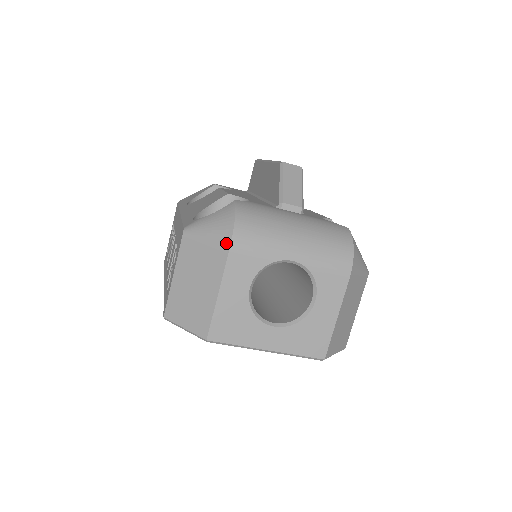
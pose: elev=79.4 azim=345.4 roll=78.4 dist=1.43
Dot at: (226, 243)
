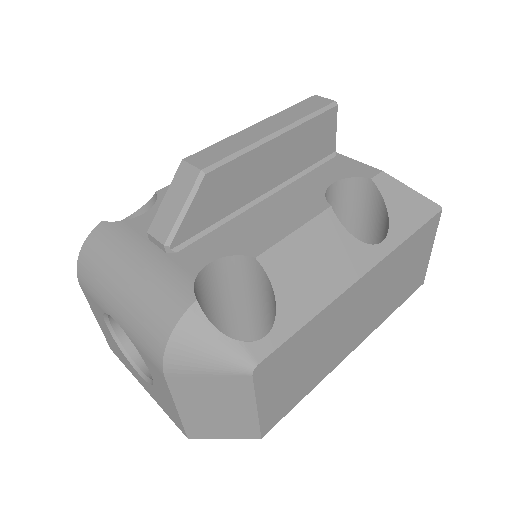
Dot at: occluded
